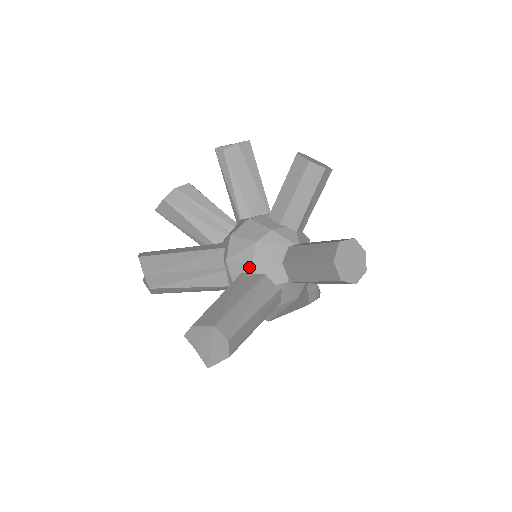
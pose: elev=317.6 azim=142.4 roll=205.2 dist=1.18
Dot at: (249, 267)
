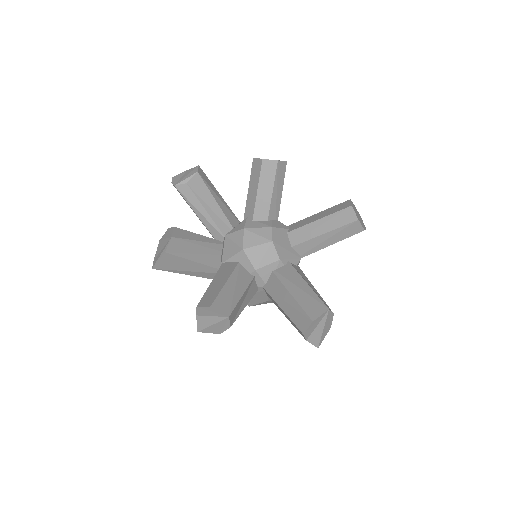
Dot at: (278, 263)
